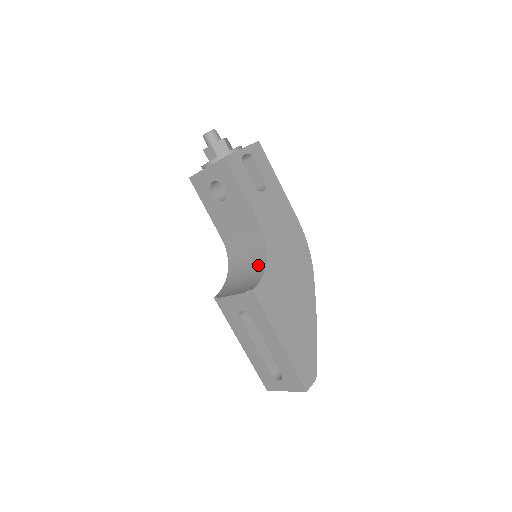
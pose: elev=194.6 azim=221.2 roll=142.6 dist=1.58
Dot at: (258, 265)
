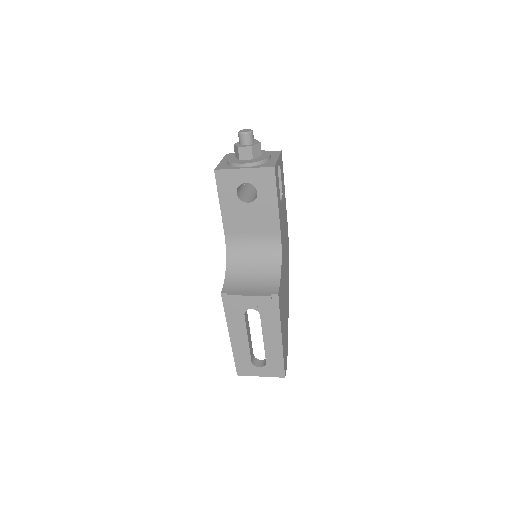
Dot at: (270, 268)
